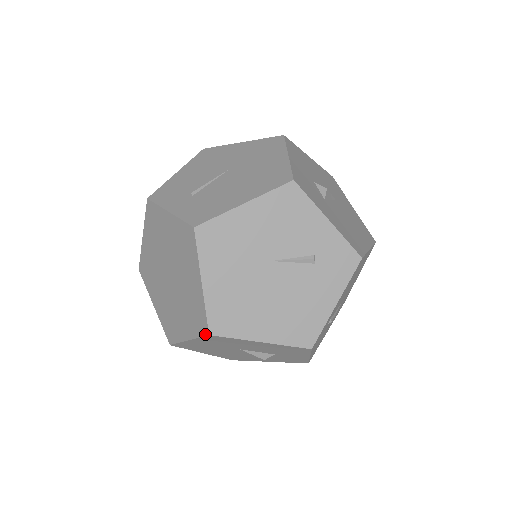
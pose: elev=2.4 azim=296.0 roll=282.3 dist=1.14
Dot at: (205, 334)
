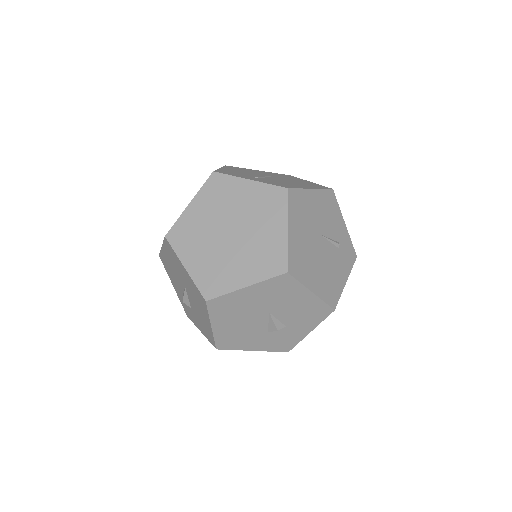
Dot at: (281, 273)
